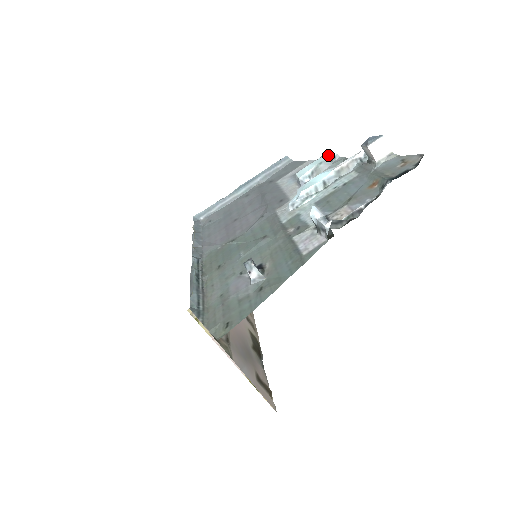
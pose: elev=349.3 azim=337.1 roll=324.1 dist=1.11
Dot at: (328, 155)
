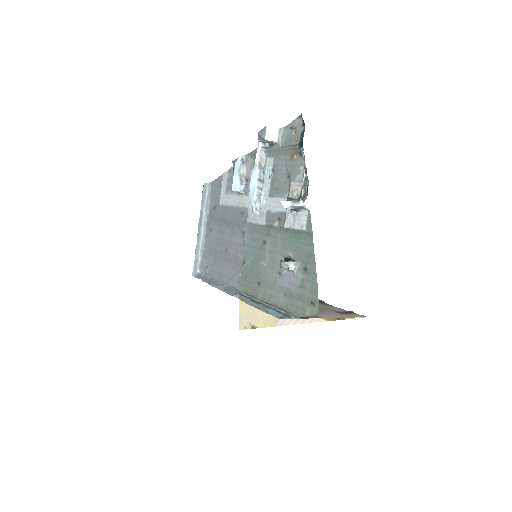
Dot at: (238, 162)
